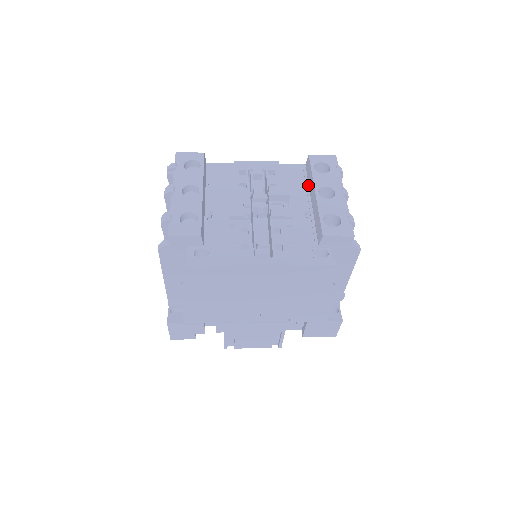
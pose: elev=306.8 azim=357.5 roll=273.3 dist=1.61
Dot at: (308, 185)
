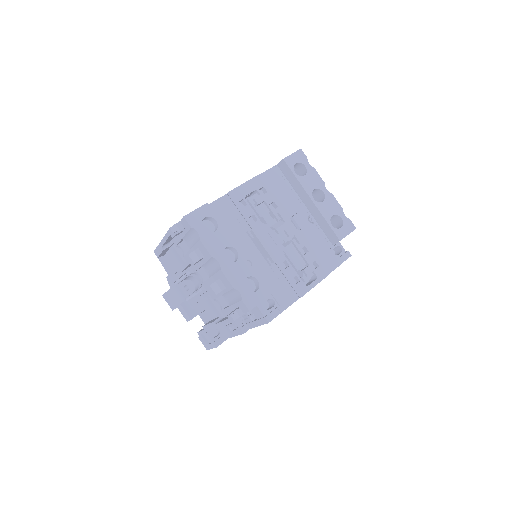
Dot at: (293, 188)
